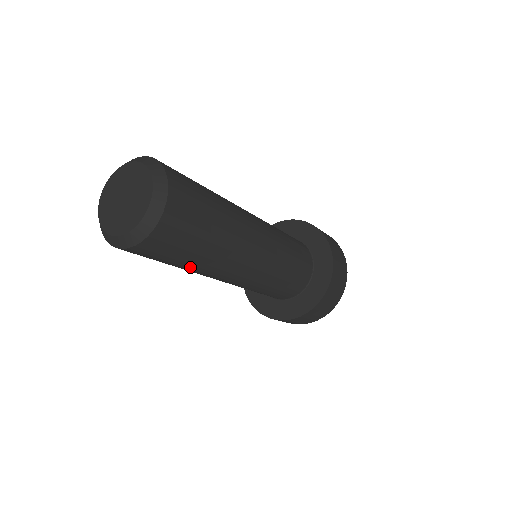
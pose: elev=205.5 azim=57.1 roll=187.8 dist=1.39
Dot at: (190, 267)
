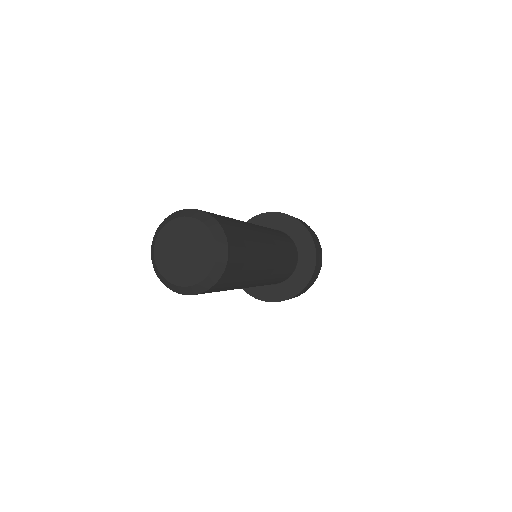
Dot at: (245, 280)
